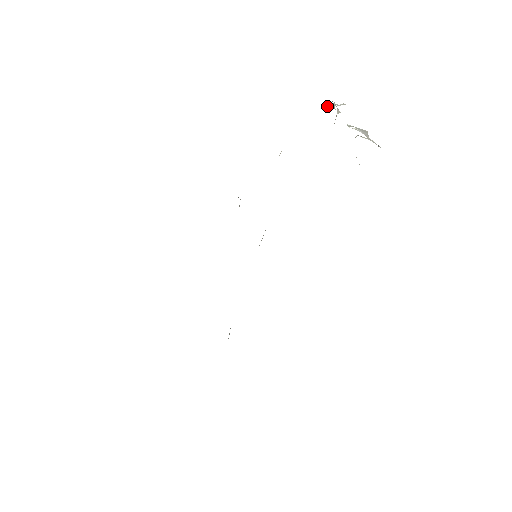
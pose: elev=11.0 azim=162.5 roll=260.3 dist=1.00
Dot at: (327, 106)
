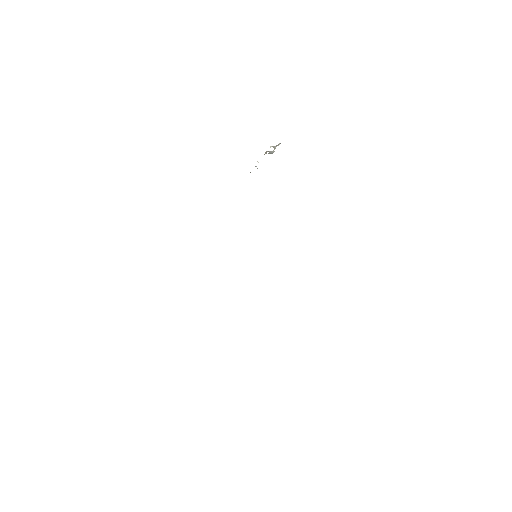
Dot at: occluded
